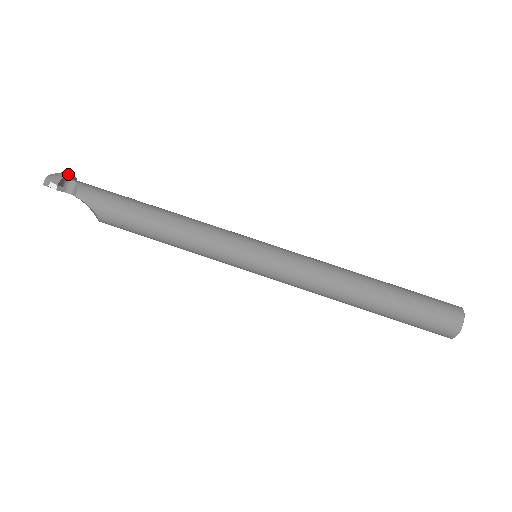
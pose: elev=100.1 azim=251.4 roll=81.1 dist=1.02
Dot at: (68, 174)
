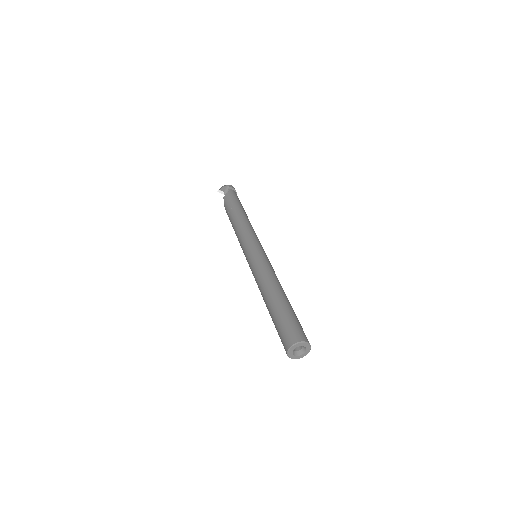
Dot at: (228, 186)
